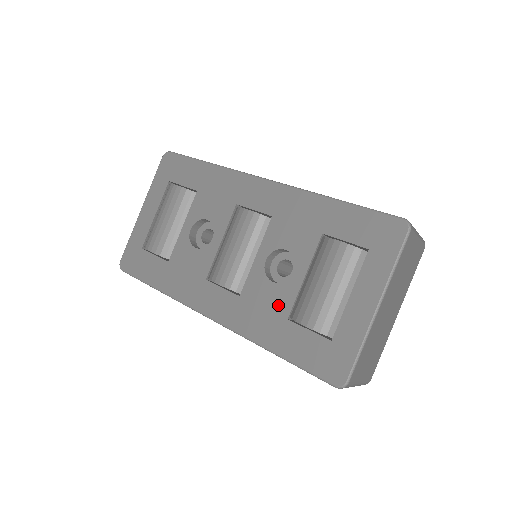
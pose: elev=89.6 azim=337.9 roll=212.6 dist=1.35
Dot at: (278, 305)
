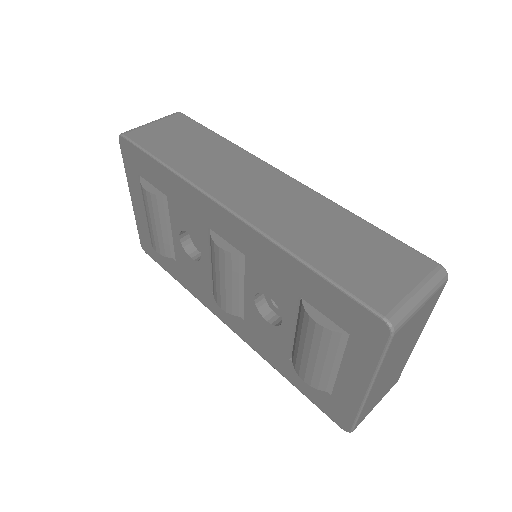
Dot at: (278, 344)
